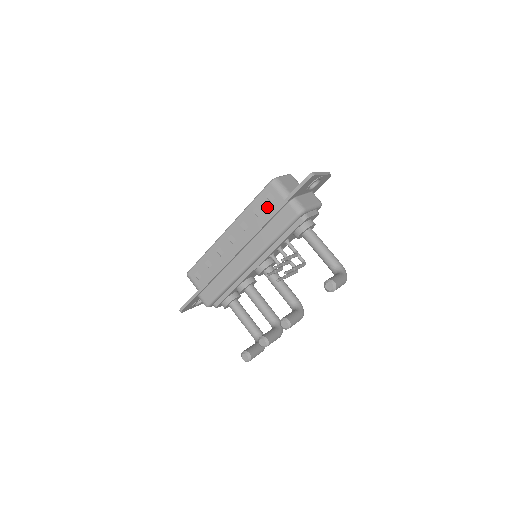
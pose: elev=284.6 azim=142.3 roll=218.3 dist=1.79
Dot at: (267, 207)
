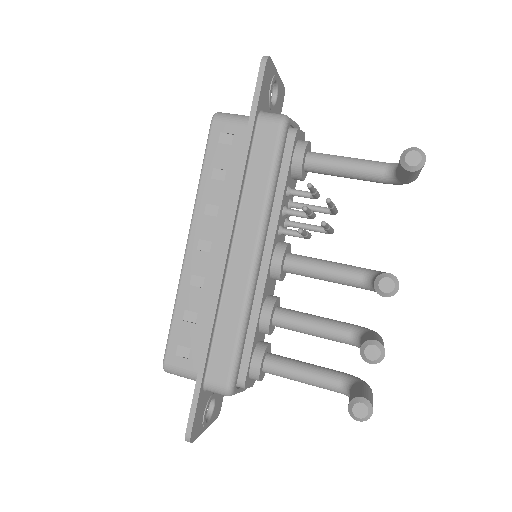
Dot at: (229, 155)
